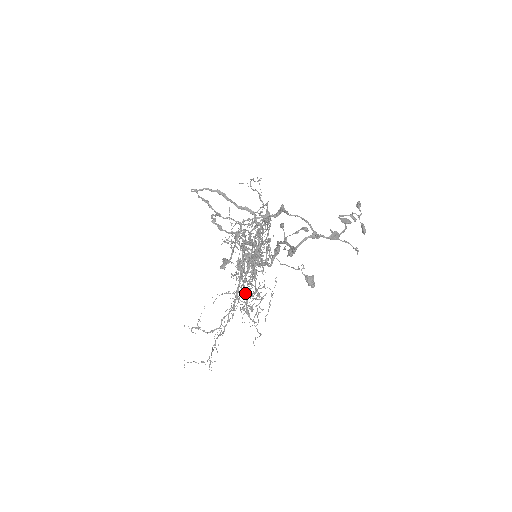
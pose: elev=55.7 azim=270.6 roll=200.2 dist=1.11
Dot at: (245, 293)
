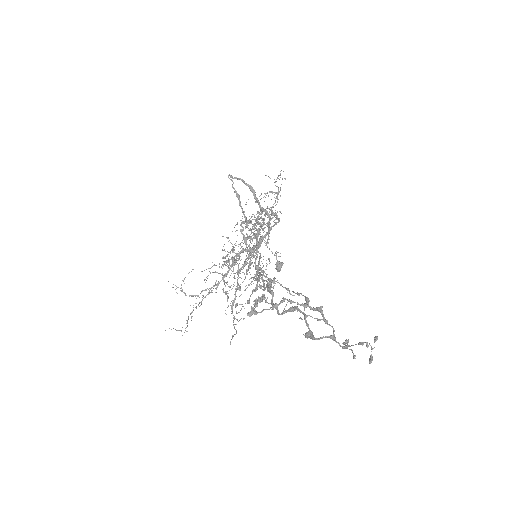
Dot at: occluded
